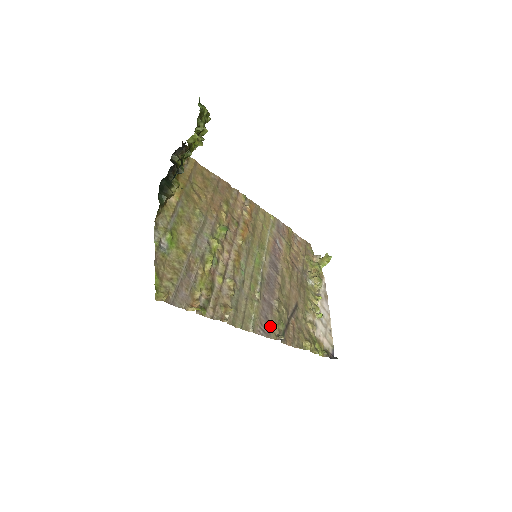
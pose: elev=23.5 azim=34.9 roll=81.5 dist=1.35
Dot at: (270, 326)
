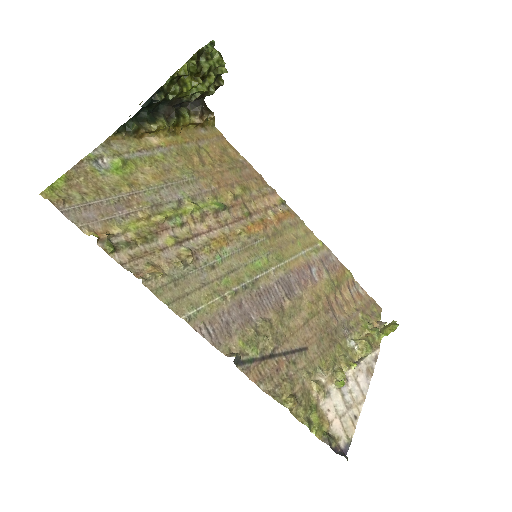
Dot at: (227, 336)
